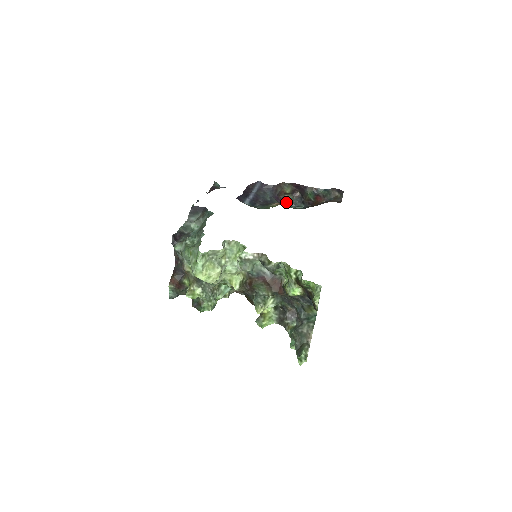
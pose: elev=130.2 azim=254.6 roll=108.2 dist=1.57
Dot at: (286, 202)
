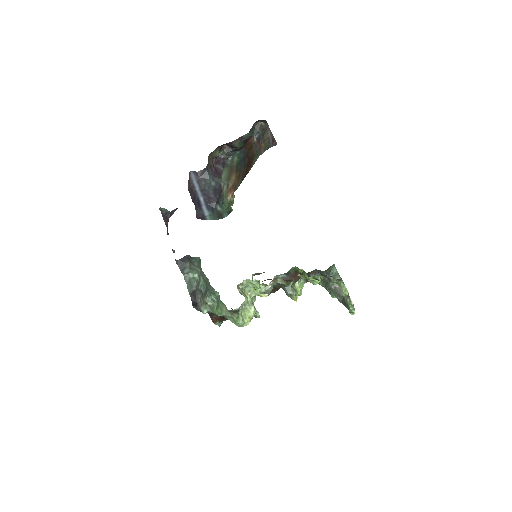
Dot at: (222, 161)
